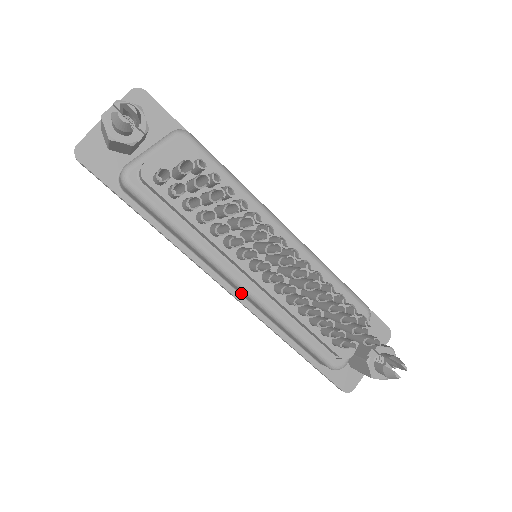
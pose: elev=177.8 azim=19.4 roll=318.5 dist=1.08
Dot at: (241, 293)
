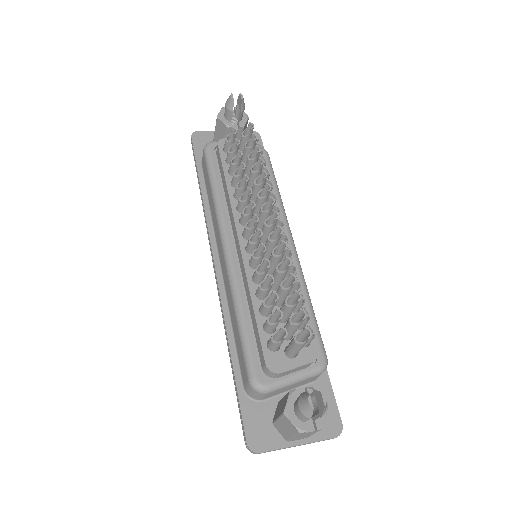
Dot at: (223, 268)
